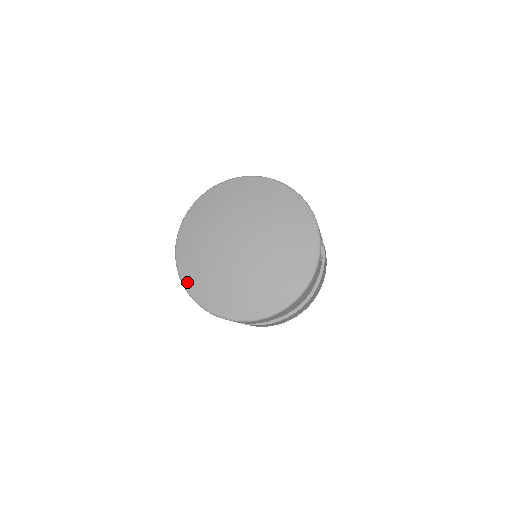
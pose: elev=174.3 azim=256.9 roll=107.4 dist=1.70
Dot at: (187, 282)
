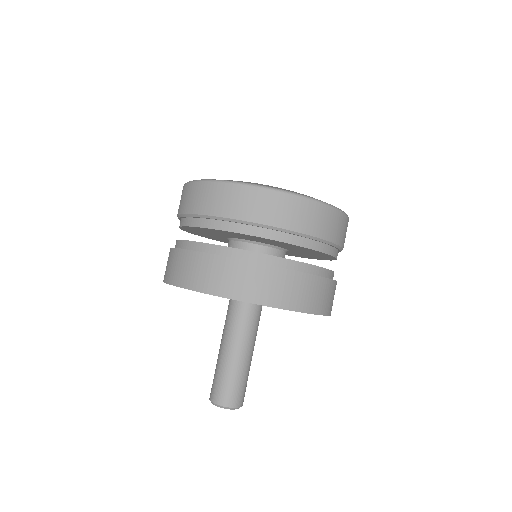
Dot at: (240, 181)
